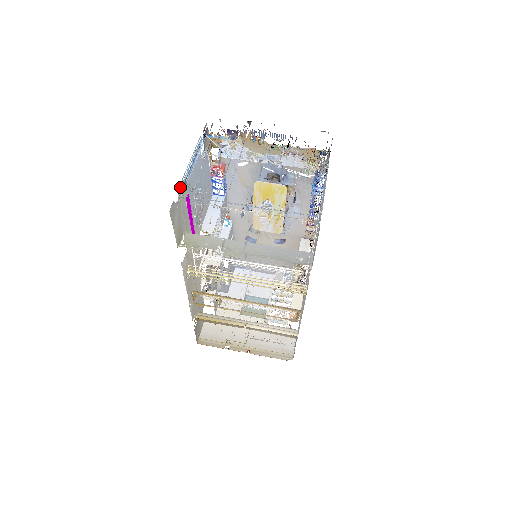
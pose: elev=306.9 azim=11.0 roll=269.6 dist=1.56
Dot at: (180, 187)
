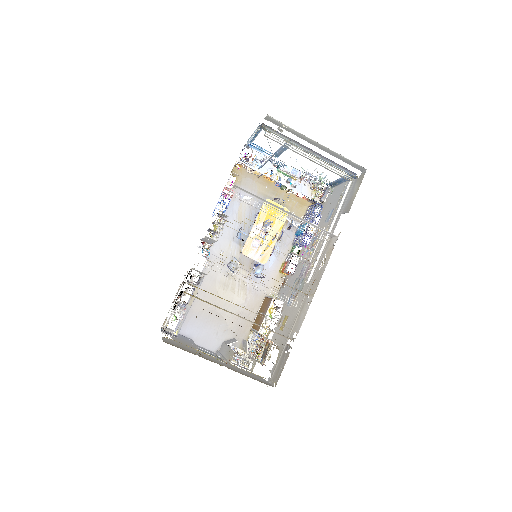
Dot at: (259, 126)
